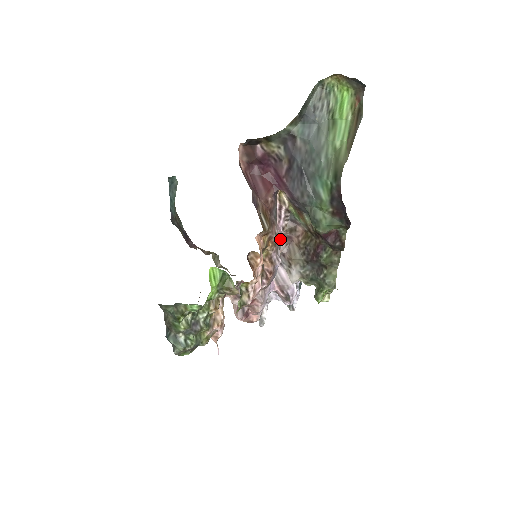
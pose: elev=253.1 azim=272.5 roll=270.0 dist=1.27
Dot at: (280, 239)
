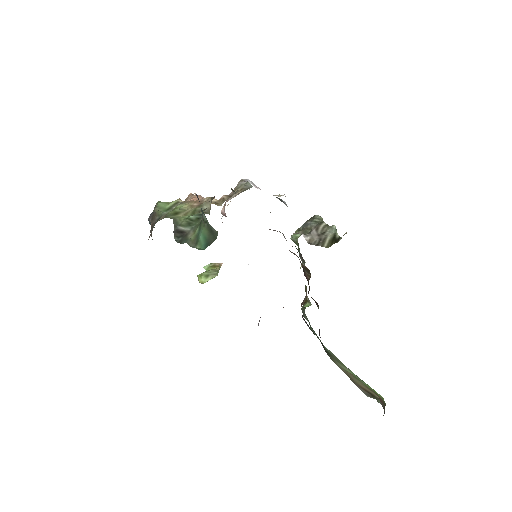
Dot at: occluded
